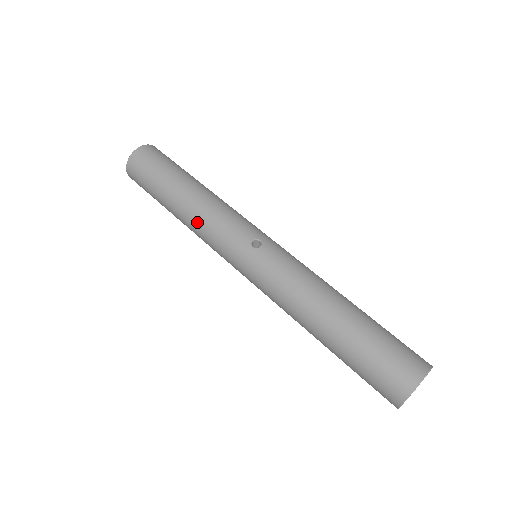
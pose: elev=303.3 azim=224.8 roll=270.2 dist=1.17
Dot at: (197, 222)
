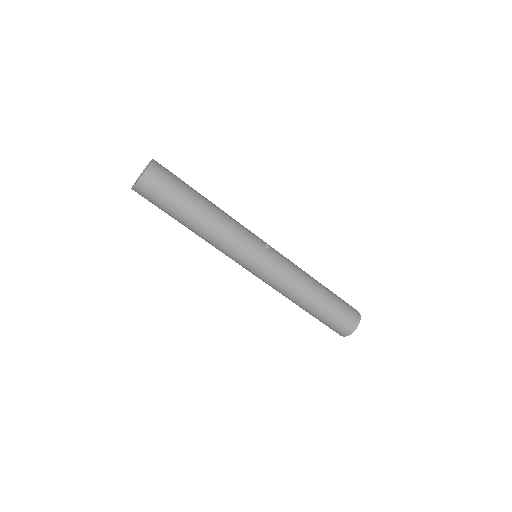
Dot at: (222, 231)
